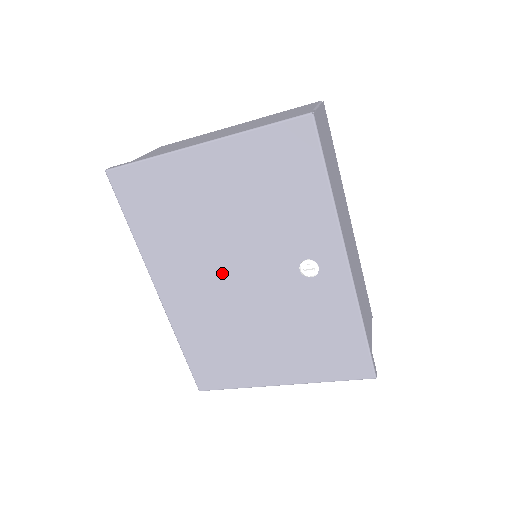
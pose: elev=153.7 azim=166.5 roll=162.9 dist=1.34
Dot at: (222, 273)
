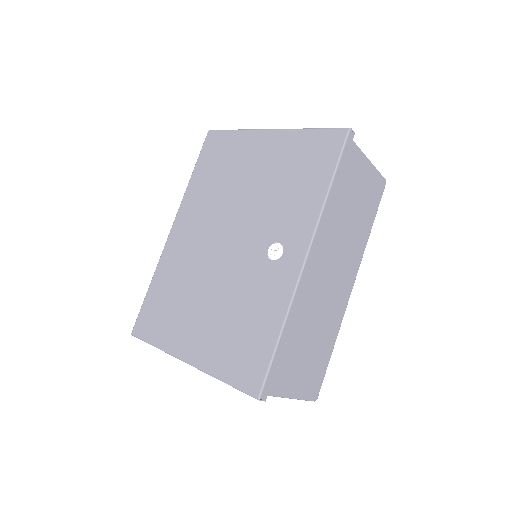
Dot at: (218, 230)
